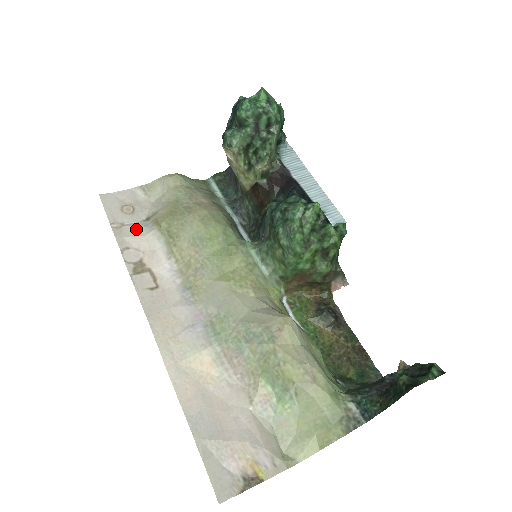
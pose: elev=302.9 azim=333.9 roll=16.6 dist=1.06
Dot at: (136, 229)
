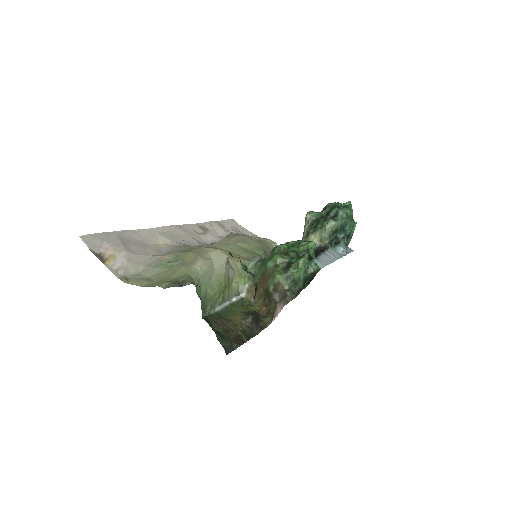
Dot at: (226, 229)
